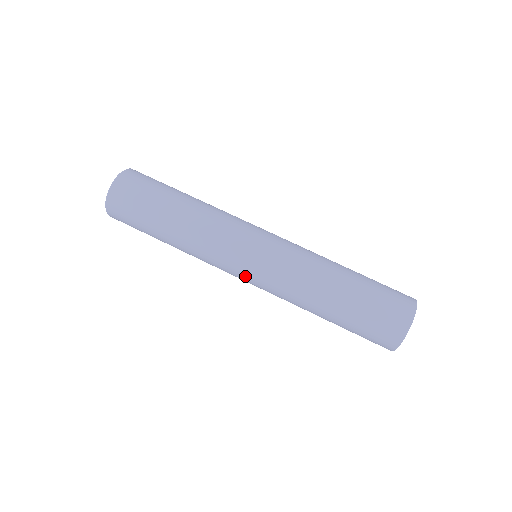
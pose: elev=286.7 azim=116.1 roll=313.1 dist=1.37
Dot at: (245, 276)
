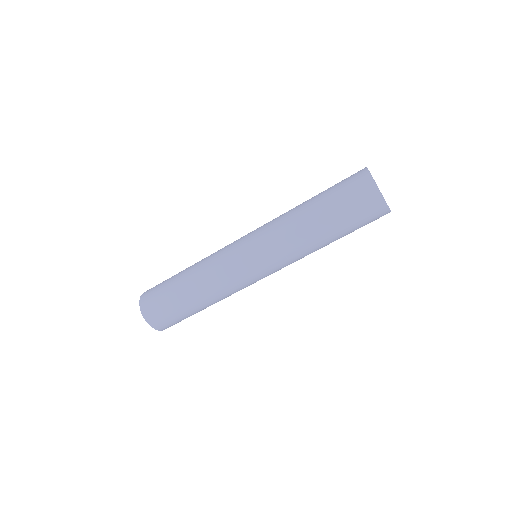
Dot at: occluded
